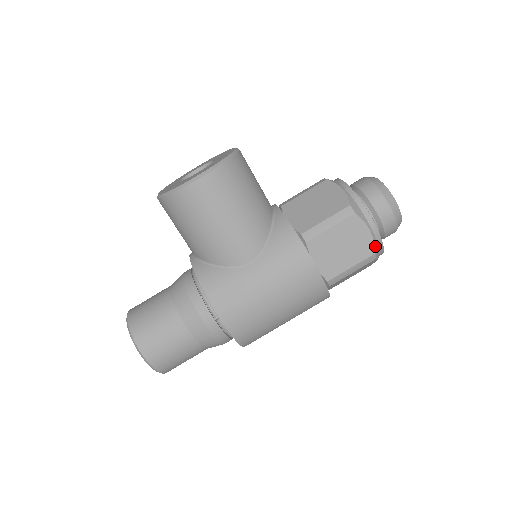
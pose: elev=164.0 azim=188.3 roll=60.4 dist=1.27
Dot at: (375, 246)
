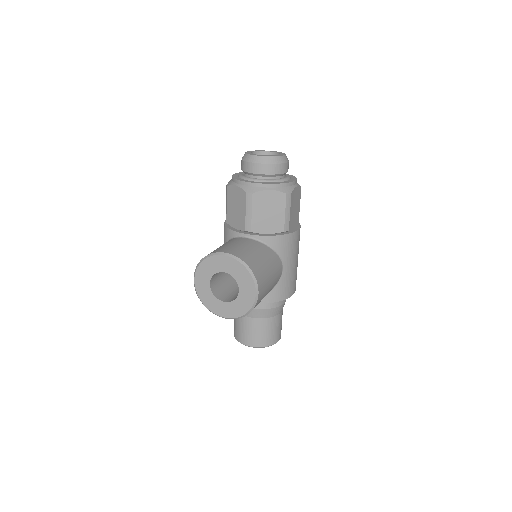
Dot at: (299, 185)
